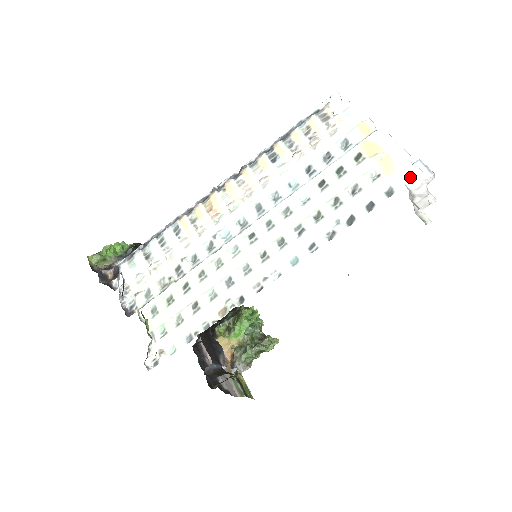
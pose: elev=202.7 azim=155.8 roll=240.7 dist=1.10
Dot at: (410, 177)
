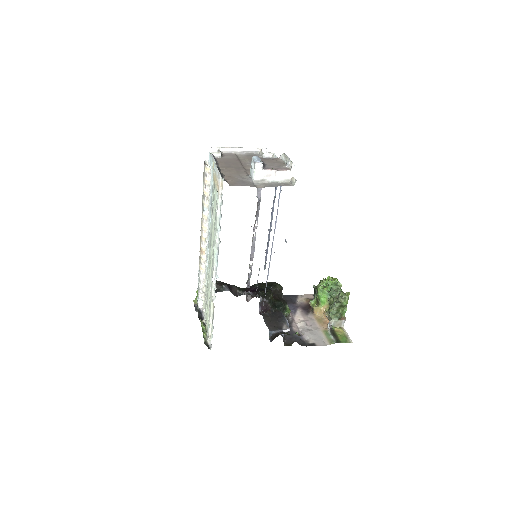
Dot at: (222, 187)
